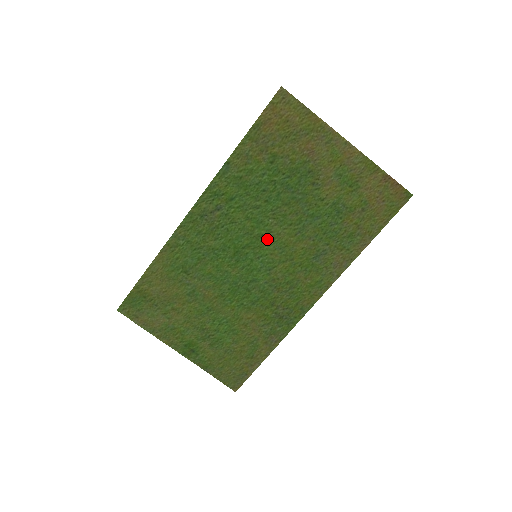
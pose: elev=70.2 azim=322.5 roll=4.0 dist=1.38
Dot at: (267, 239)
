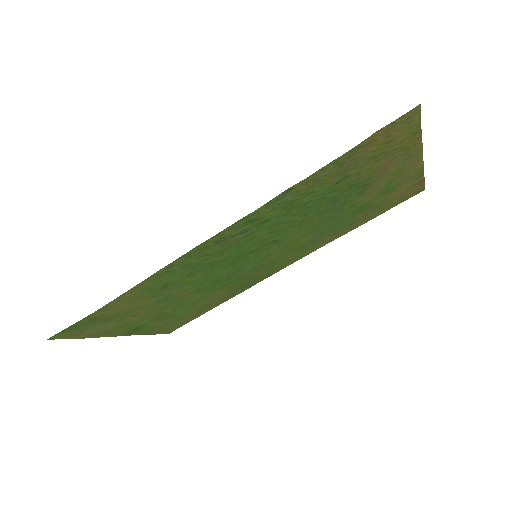
Dot at: (278, 242)
